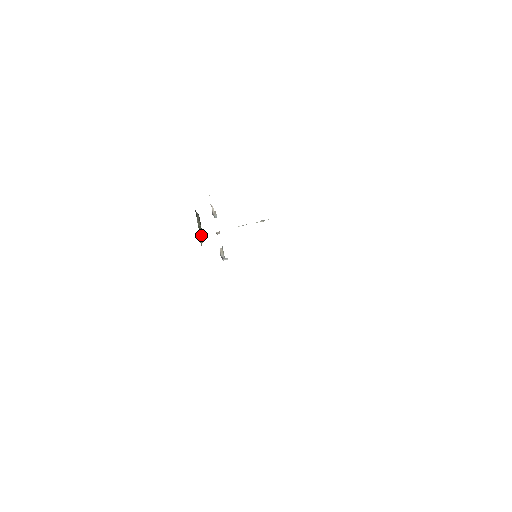
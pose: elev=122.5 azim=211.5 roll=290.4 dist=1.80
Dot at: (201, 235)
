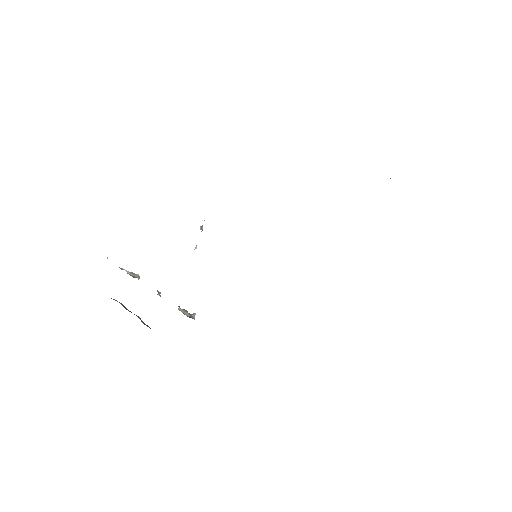
Dot at: (139, 318)
